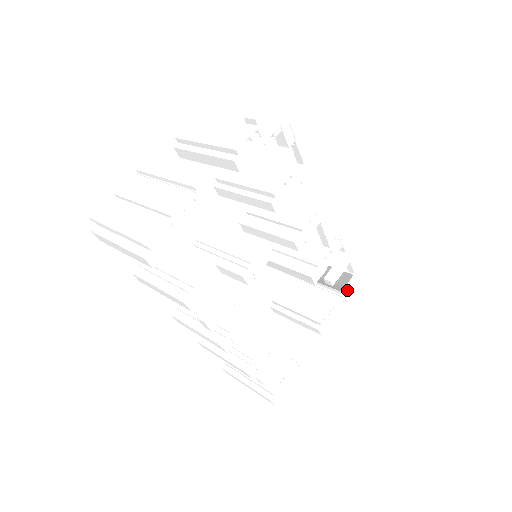
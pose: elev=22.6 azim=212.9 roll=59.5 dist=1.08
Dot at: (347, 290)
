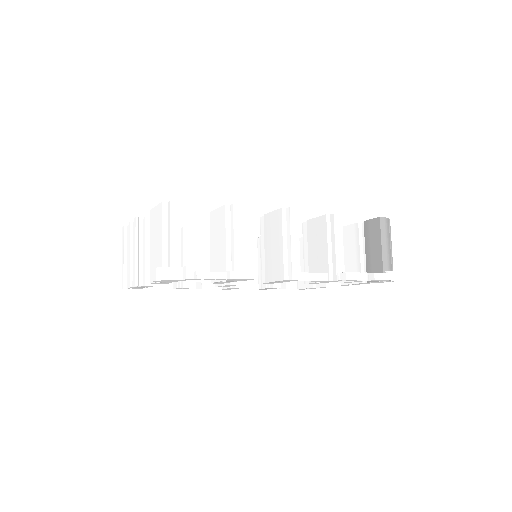
Dot at: (378, 282)
